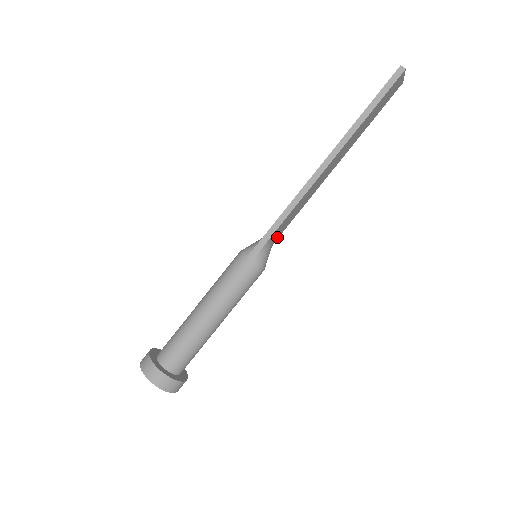
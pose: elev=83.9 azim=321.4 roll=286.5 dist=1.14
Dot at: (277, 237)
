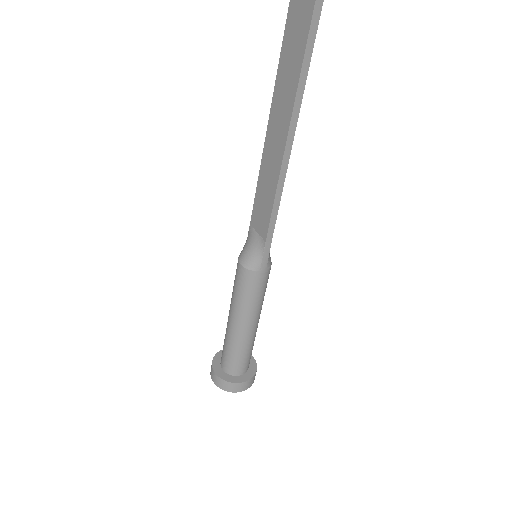
Dot at: occluded
